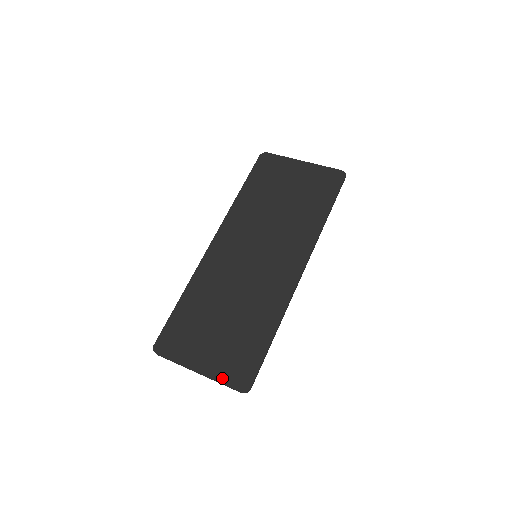
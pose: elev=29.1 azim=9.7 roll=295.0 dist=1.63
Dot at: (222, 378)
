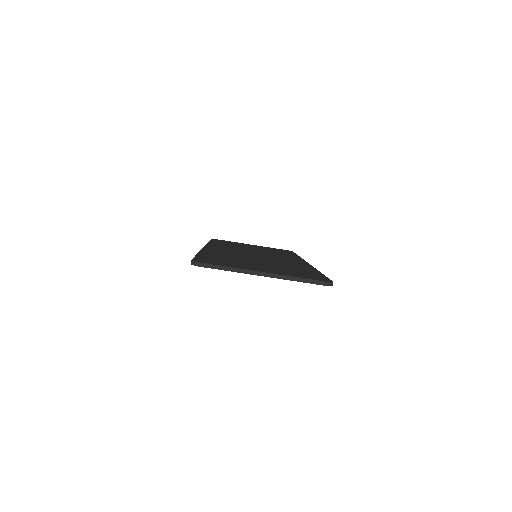
Dot at: (296, 276)
